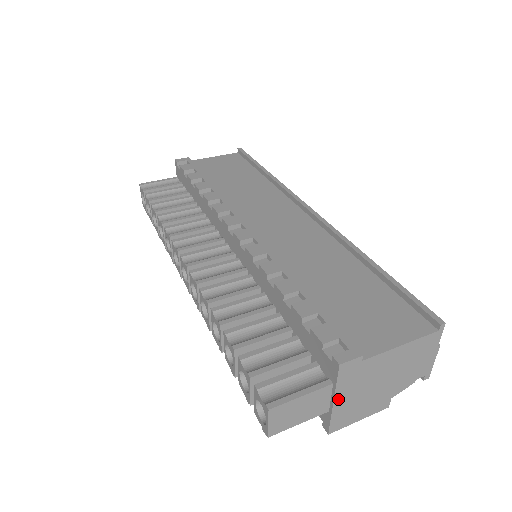
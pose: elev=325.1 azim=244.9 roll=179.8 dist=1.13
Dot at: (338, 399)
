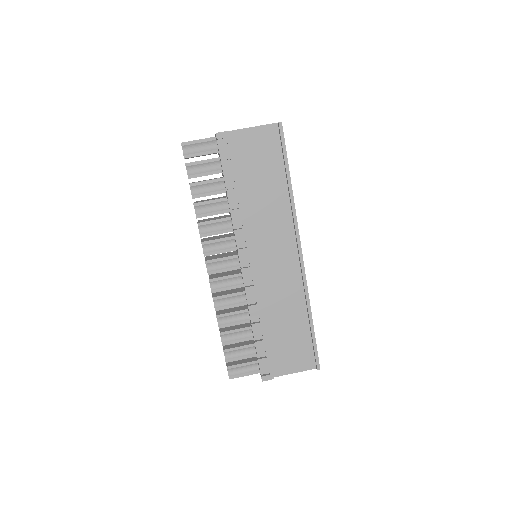
Dot at: occluded
